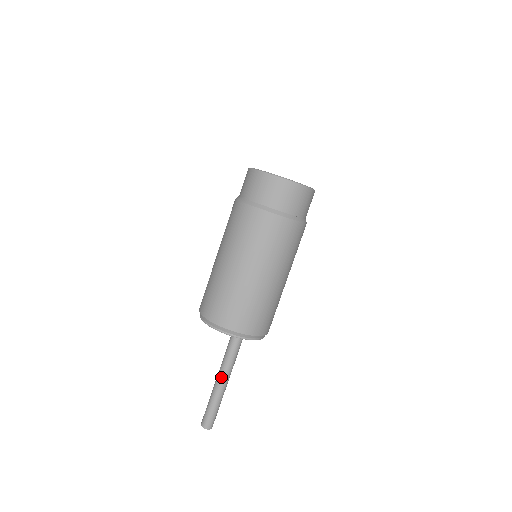
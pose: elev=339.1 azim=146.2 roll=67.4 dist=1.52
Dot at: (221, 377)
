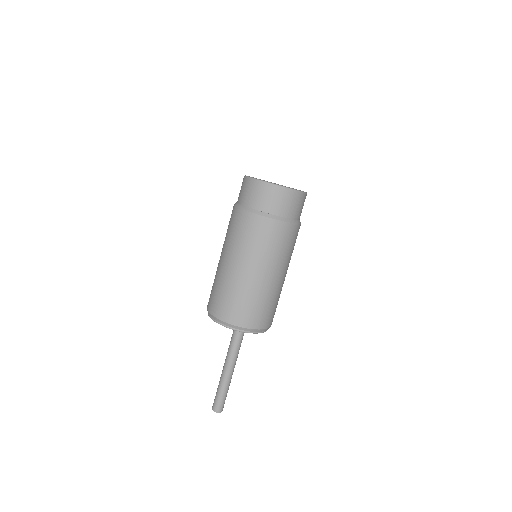
Dot at: (230, 366)
